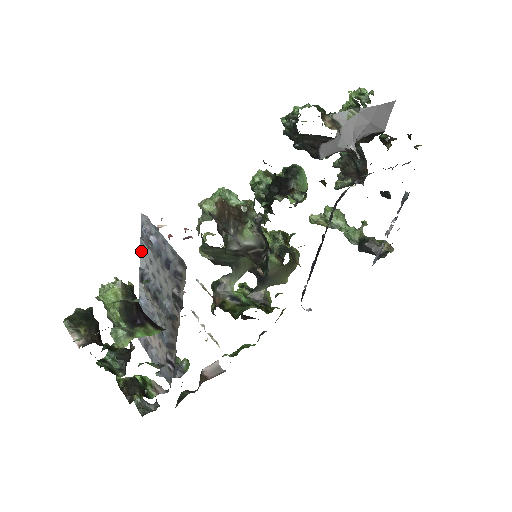
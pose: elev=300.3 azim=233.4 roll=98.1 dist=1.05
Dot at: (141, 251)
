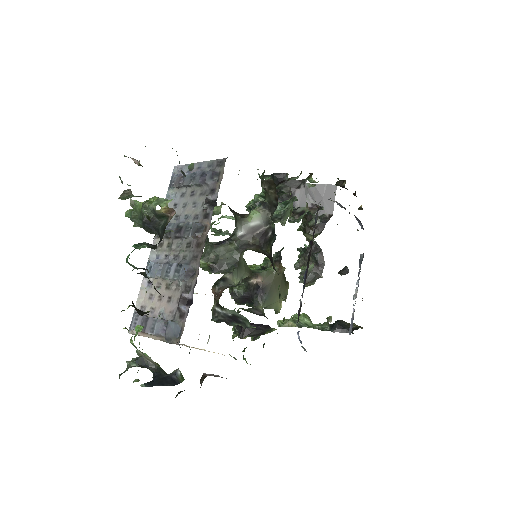
Dot at: occluded
